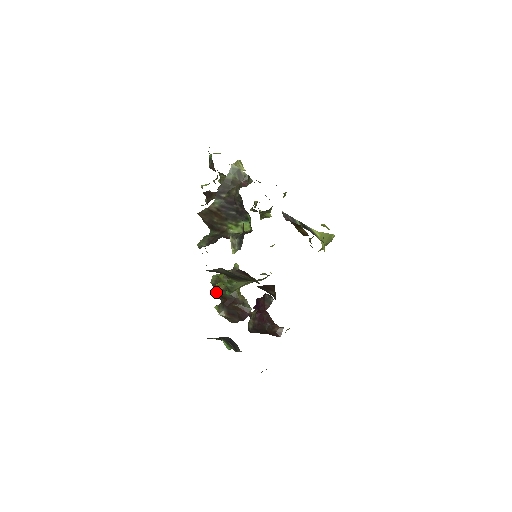
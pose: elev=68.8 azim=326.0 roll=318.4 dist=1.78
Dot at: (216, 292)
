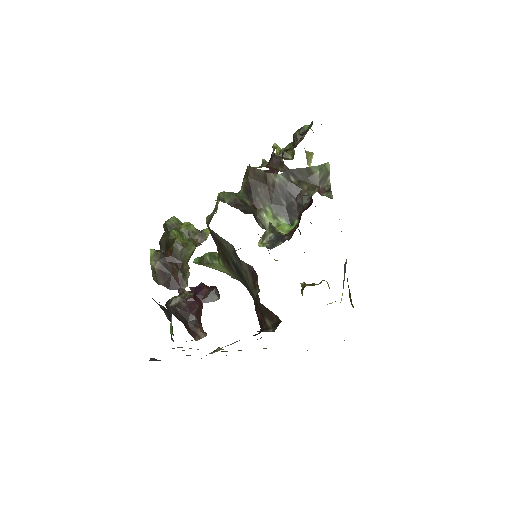
Dot at: (163, 235)
